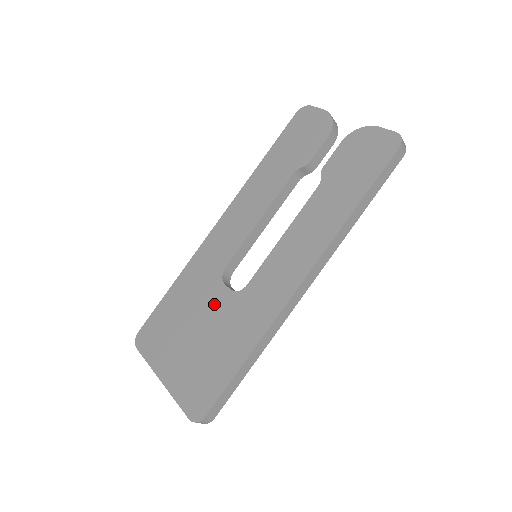
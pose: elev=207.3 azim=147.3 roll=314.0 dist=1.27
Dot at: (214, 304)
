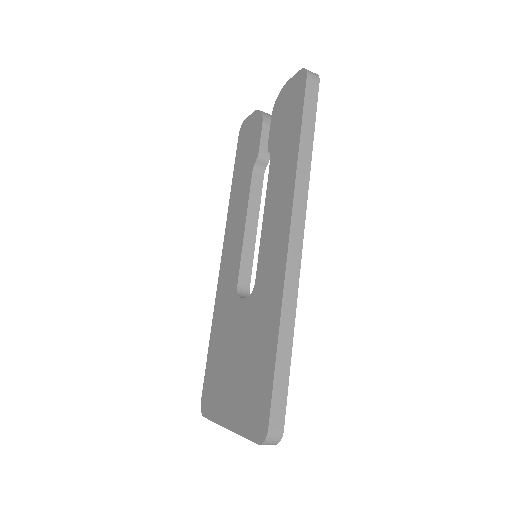
Dot at: (240, 322)
